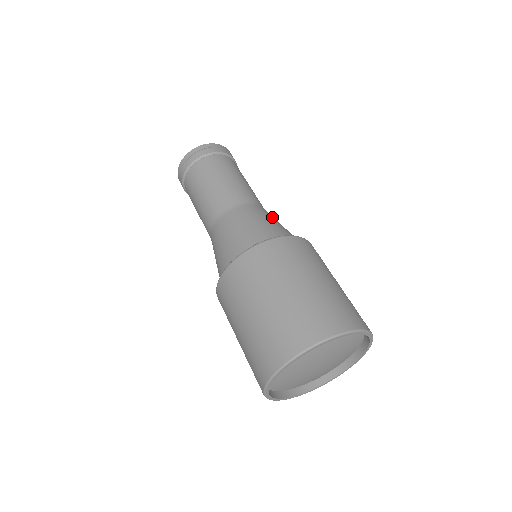
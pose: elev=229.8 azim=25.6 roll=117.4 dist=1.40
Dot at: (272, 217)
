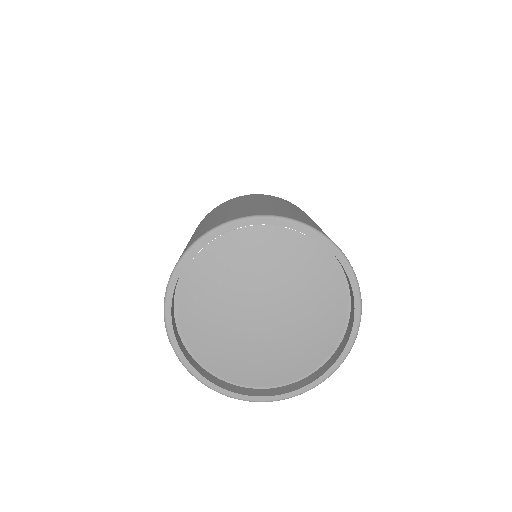
Dot at: occluded
